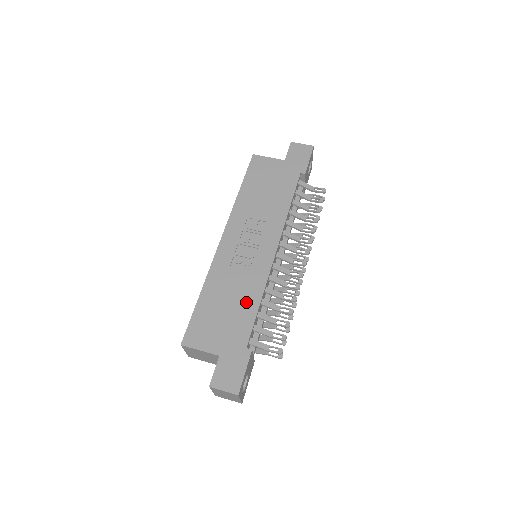
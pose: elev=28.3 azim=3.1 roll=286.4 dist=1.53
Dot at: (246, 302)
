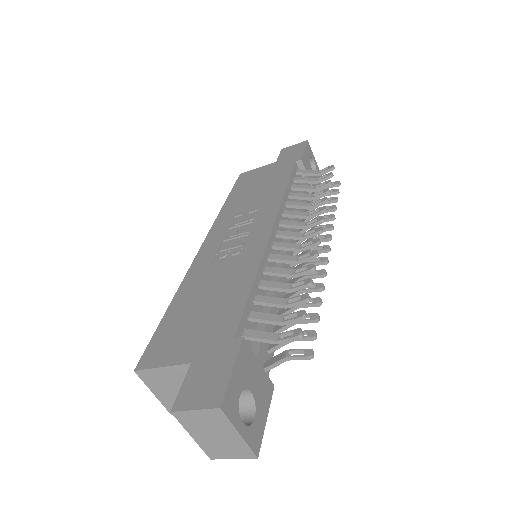
Dot at: (233, 288)
